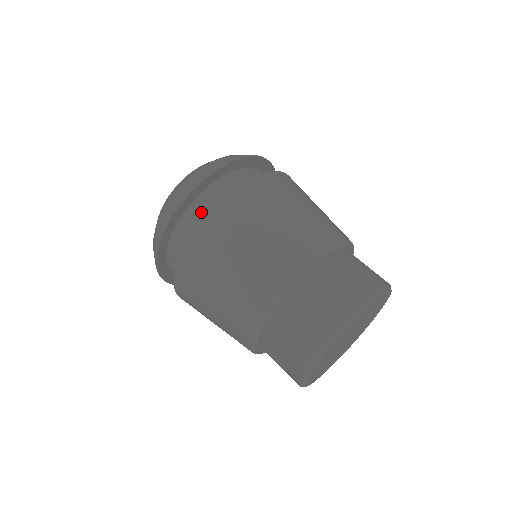
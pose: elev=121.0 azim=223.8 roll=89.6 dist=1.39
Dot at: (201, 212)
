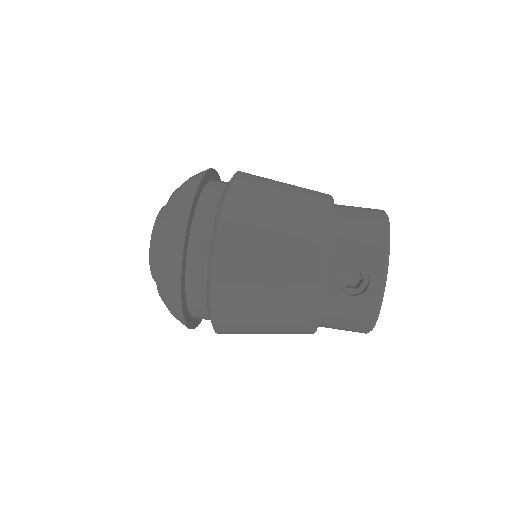
Dot at: (219, 188)
